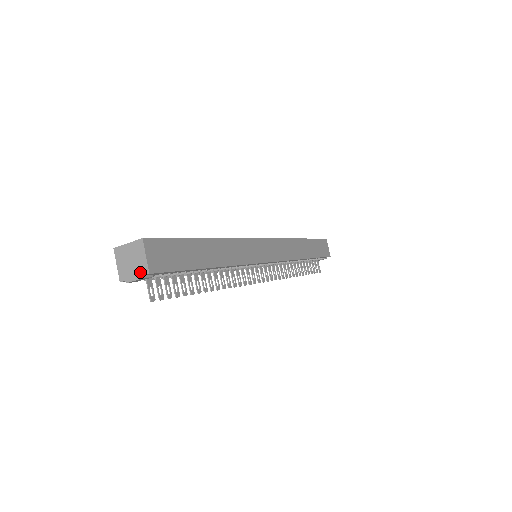
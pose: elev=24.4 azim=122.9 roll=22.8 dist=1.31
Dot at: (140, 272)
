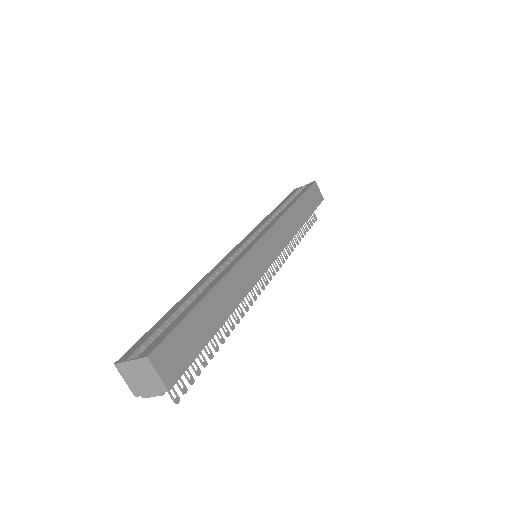
Dot at: (156, 389)
